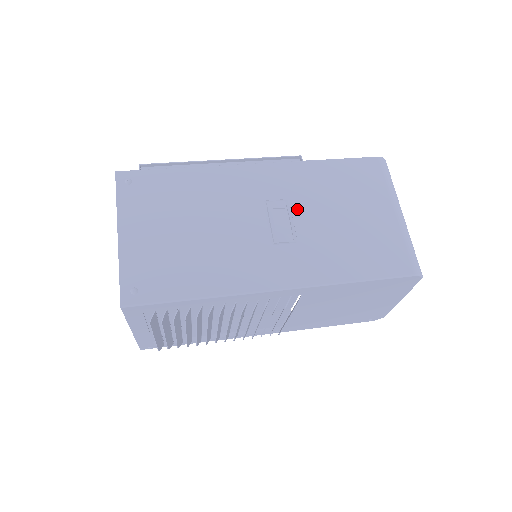
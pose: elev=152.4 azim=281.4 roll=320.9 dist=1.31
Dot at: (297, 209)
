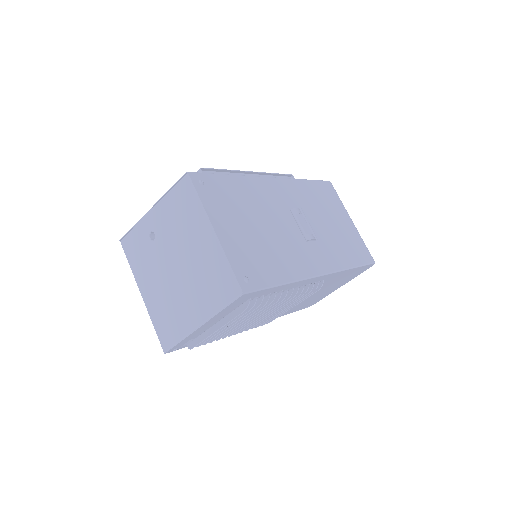
Dot at: (308, 215)
